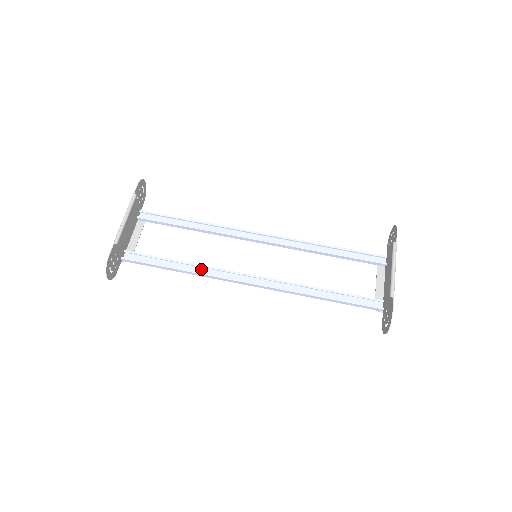
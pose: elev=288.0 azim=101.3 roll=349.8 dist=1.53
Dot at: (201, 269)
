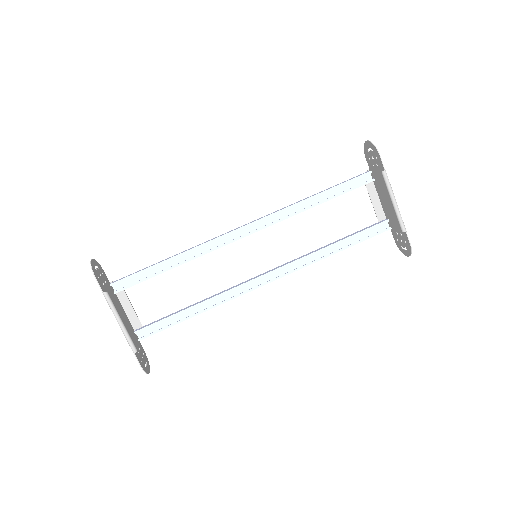
Dot at: (214, 298)
